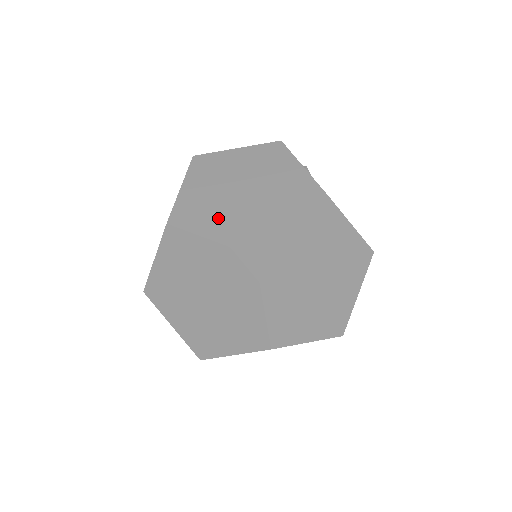
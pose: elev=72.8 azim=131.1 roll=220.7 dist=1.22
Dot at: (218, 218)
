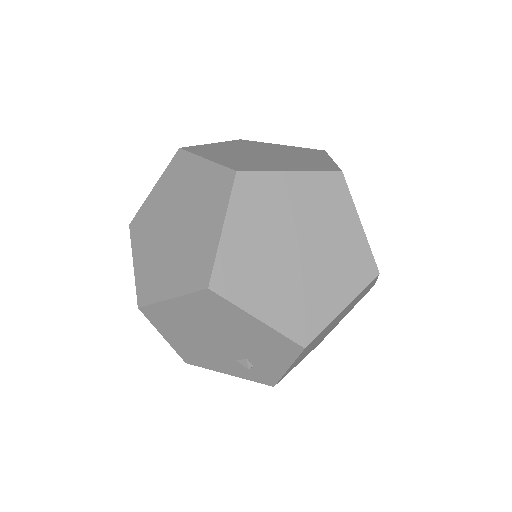
Dot at: (275, 164)
